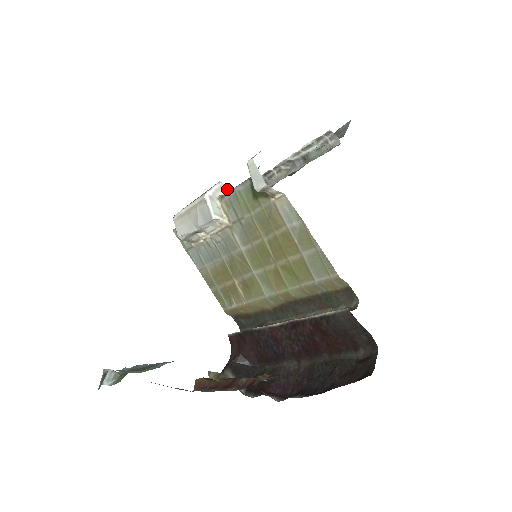
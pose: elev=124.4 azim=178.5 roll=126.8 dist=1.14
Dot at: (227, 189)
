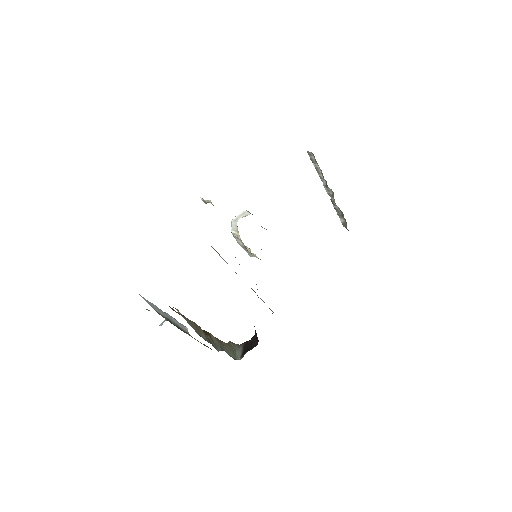
Dot at: (248, 214)
